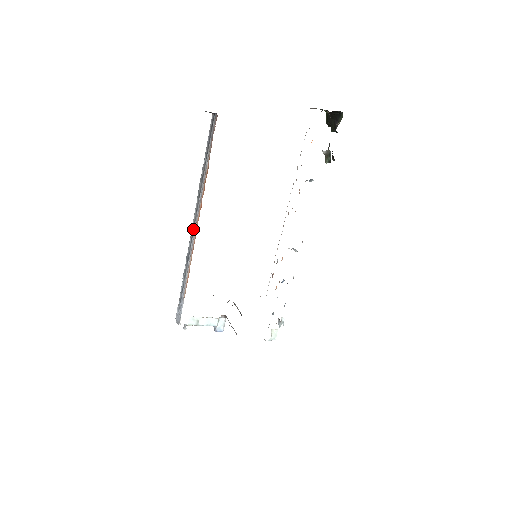
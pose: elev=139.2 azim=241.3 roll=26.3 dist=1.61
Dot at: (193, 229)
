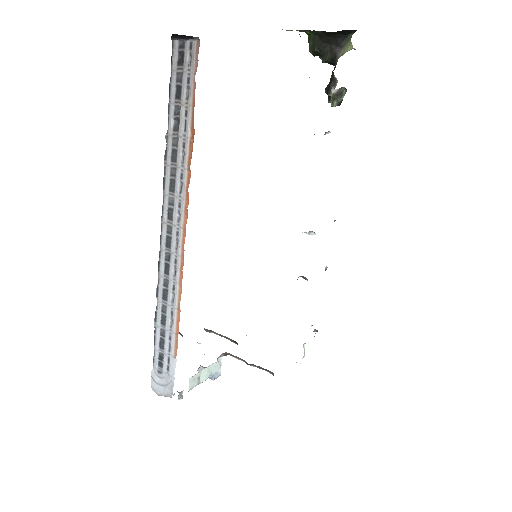
Dot at: (169, 243)
